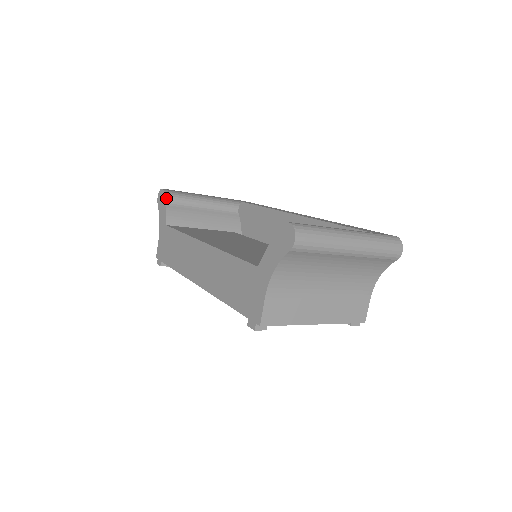
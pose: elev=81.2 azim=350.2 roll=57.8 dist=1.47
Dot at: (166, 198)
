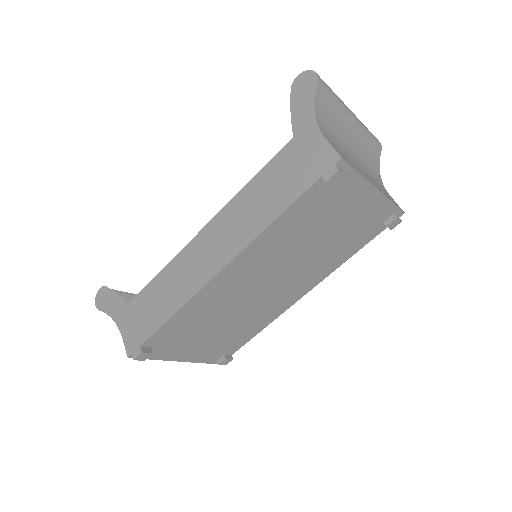
Dot at: occluded
